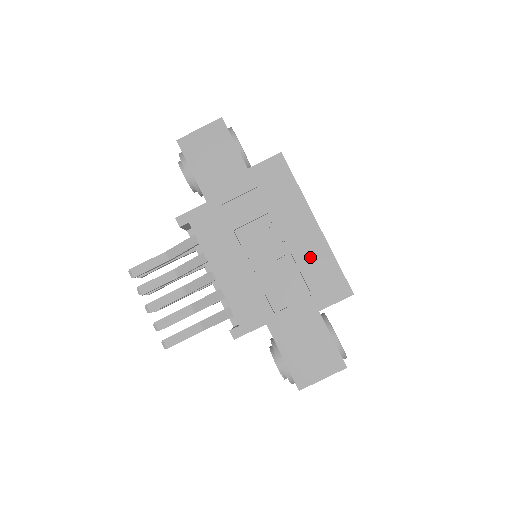
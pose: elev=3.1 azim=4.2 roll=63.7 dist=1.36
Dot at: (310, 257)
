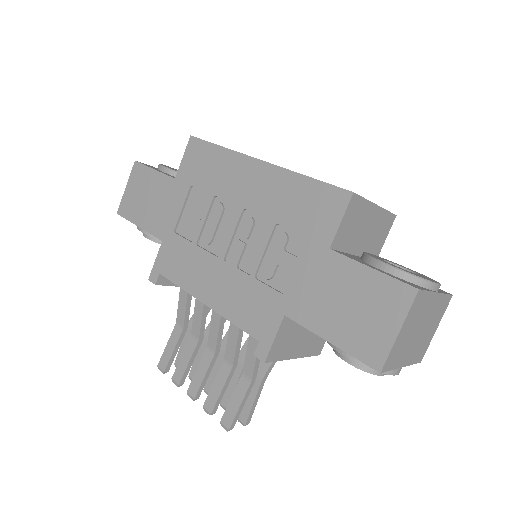
Dot at: (278, 200)
